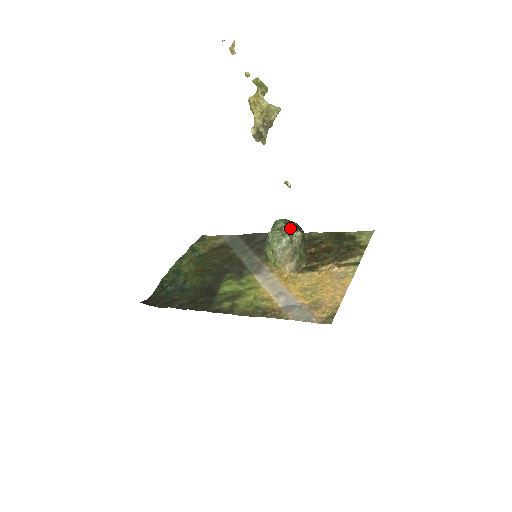
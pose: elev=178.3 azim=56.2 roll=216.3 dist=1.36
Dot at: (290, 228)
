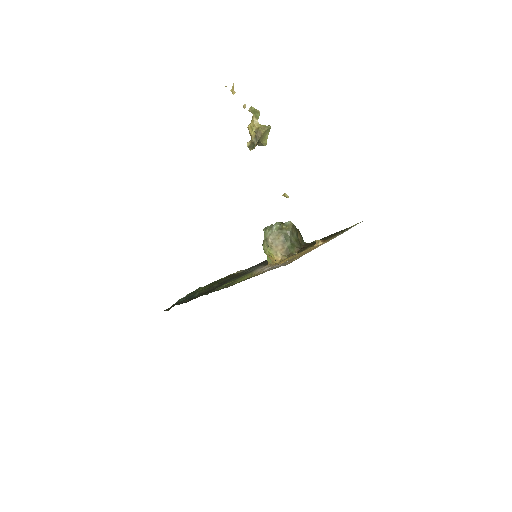
Dot at: occluded
